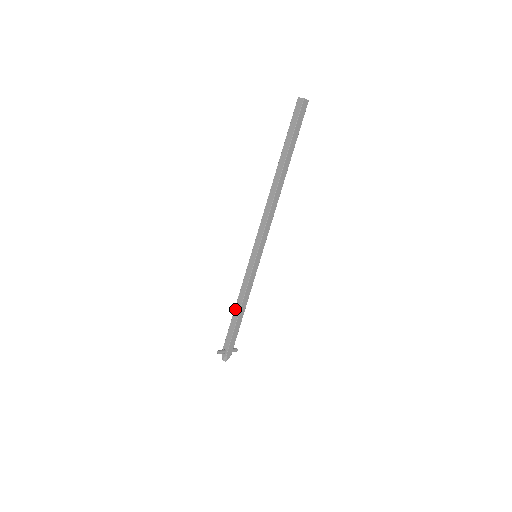
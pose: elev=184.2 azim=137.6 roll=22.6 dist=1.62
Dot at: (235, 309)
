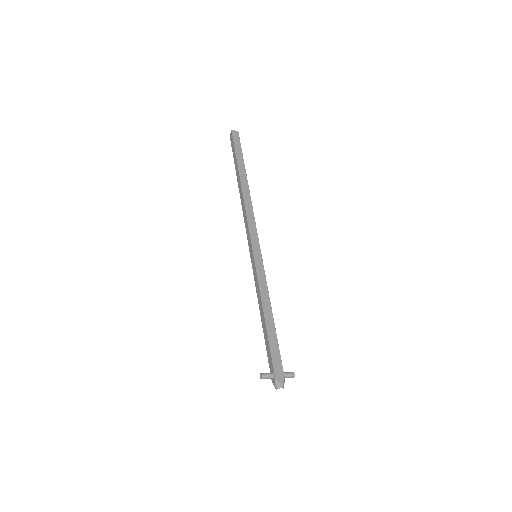
Dot at: (261, 319)
